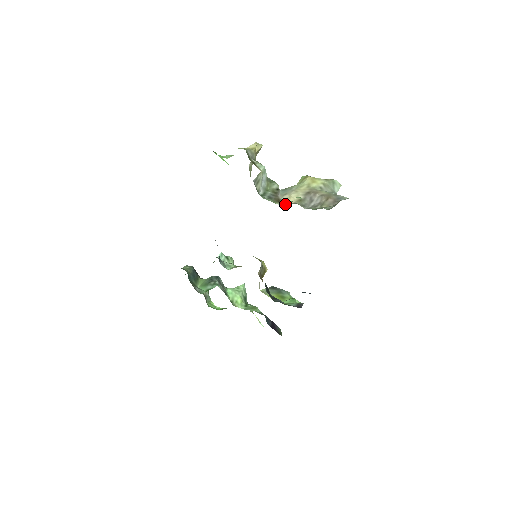
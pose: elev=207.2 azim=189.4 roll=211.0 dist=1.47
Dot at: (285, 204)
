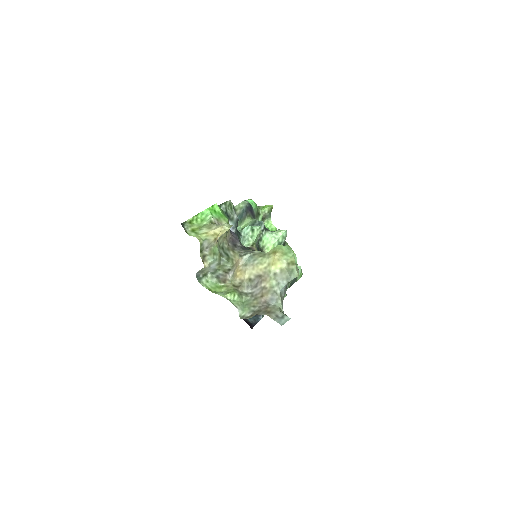
Dot at: (225, 288)
